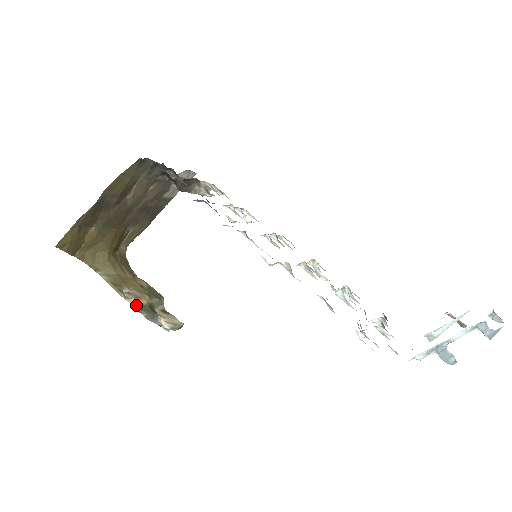
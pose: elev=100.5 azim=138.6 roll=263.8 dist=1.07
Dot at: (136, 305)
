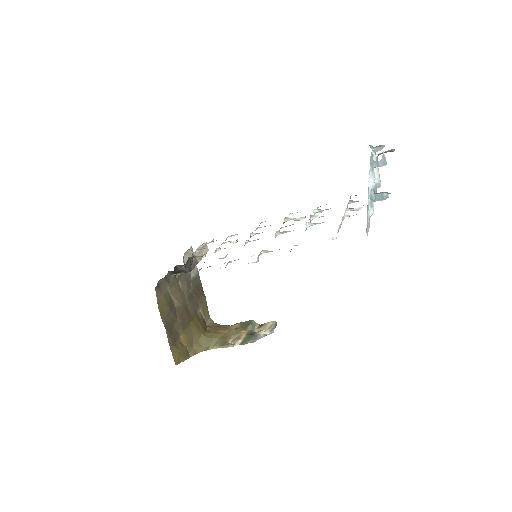
Dot at: (242, 342)
